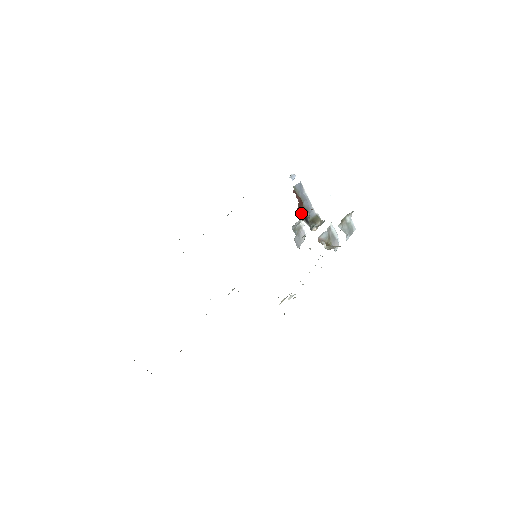
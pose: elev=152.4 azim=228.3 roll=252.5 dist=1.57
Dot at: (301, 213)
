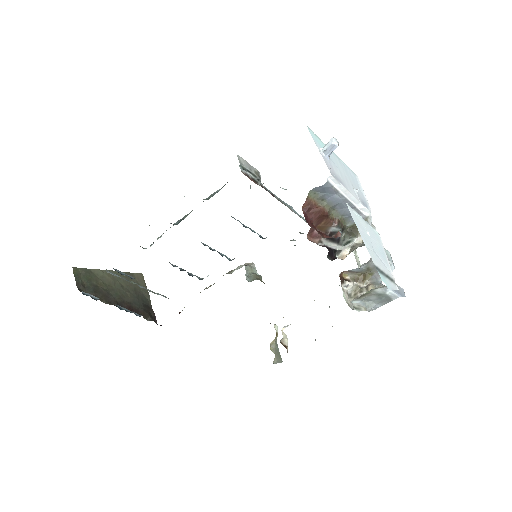
Dot at: (321, 231)
